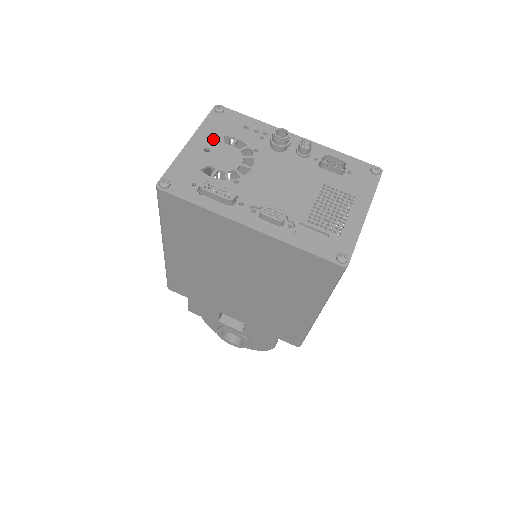
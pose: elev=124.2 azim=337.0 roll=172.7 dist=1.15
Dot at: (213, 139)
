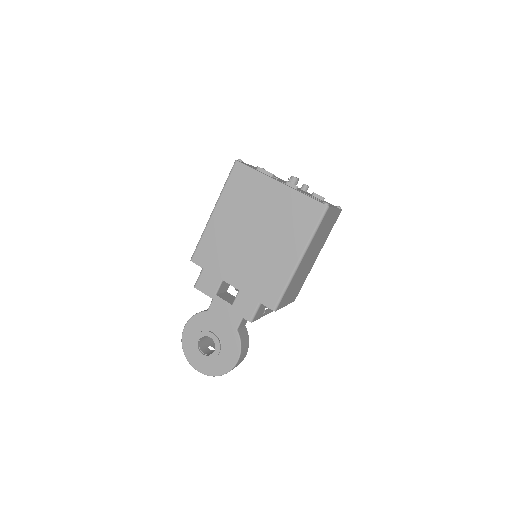
Dot at: occluded
